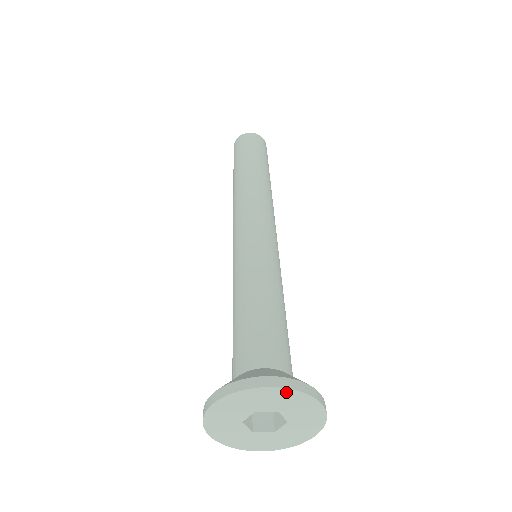
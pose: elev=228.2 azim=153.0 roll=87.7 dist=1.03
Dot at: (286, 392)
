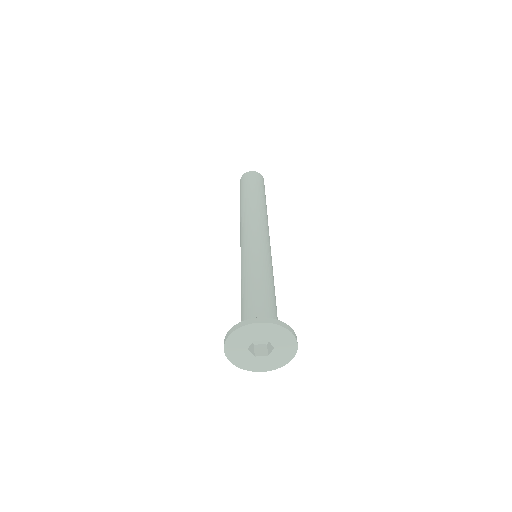
Dot at: (270, 326)
